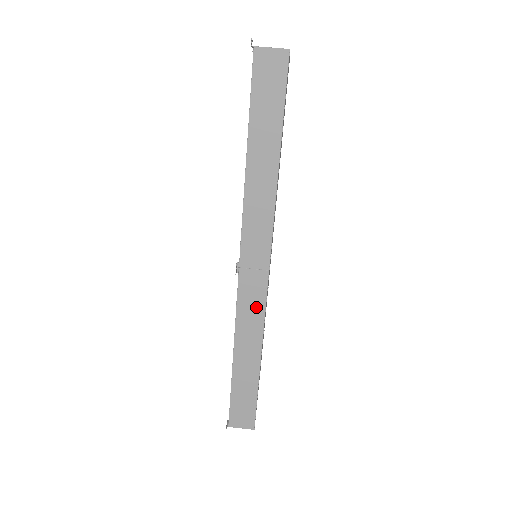
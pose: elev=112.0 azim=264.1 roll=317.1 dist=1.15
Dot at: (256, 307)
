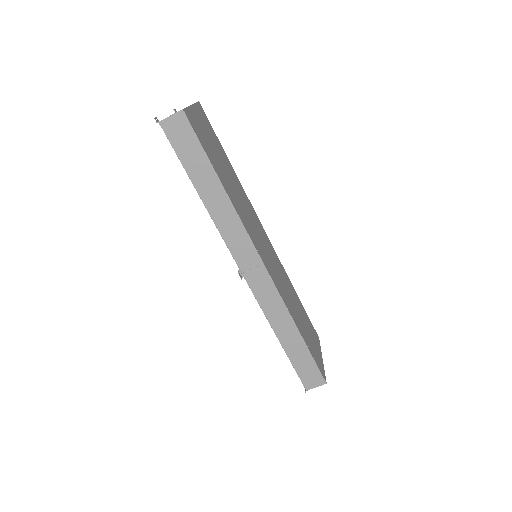
Dot at: (271, 294)
